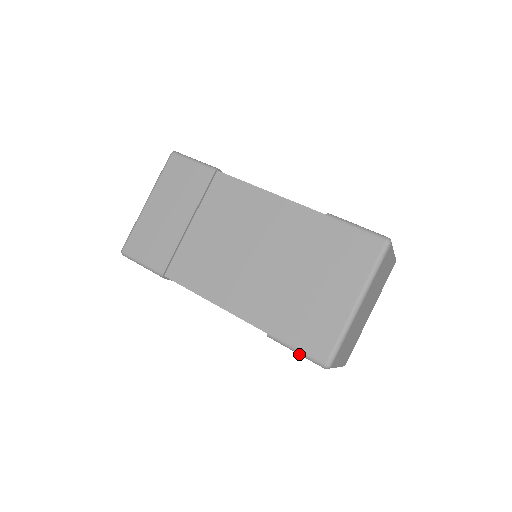
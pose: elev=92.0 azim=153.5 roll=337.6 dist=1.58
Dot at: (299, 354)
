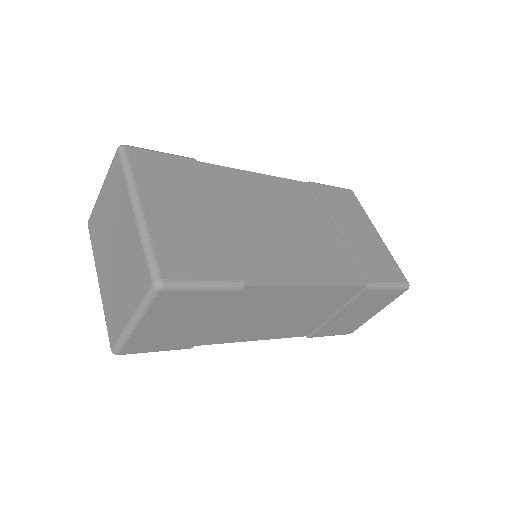
Dot at: (391, 289)
